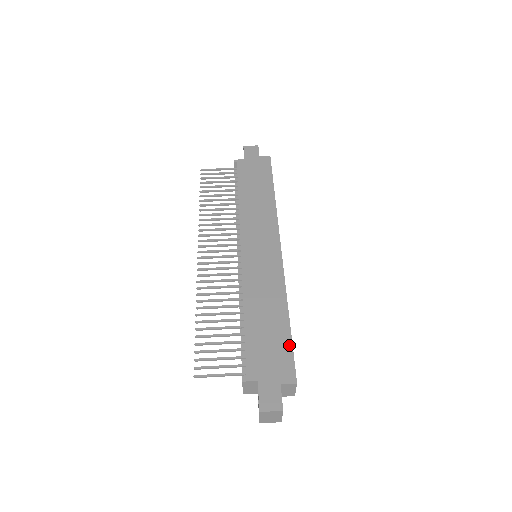
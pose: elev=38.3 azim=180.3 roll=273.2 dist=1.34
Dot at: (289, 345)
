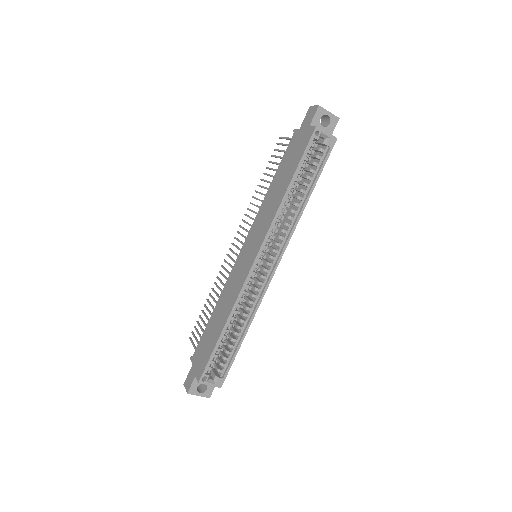
Dot at: (211, 353)
